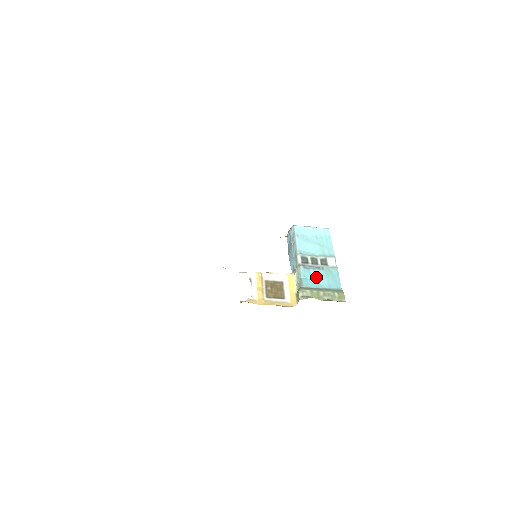
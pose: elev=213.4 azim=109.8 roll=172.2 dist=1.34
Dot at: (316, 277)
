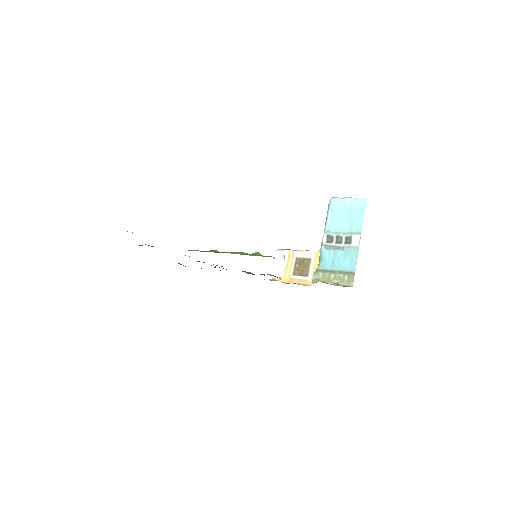
Dot at: (334, 258)
